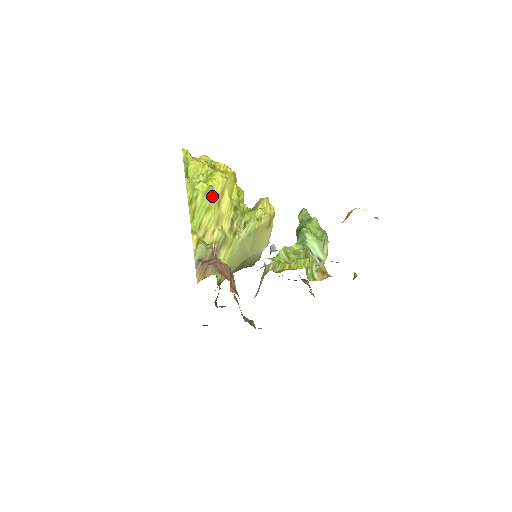
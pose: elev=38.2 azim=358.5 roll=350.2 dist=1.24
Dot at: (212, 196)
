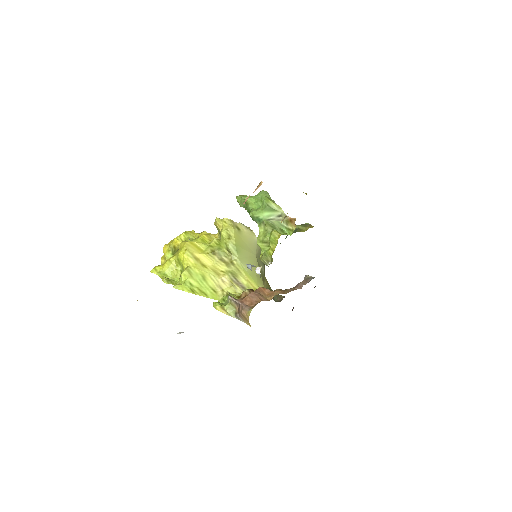
Dot at: (195, 270)
